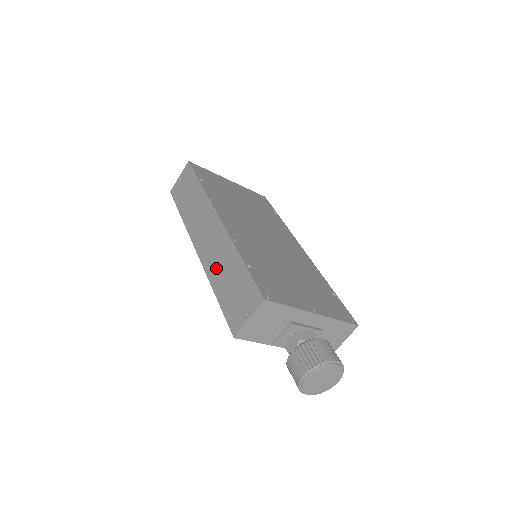
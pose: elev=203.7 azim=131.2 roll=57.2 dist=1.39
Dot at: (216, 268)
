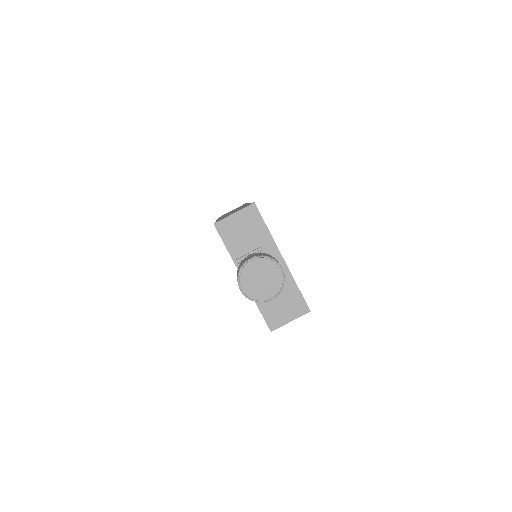
Dot at: occluded
